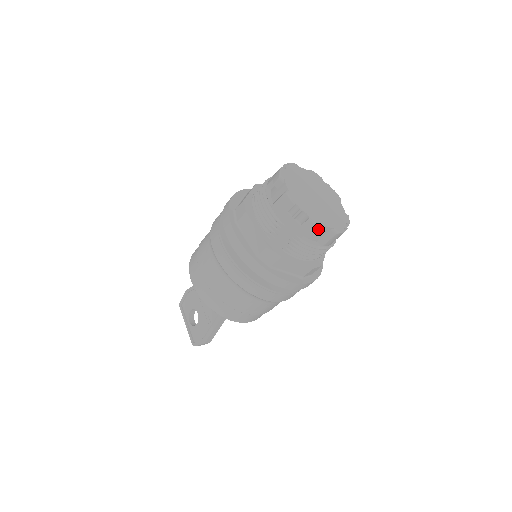
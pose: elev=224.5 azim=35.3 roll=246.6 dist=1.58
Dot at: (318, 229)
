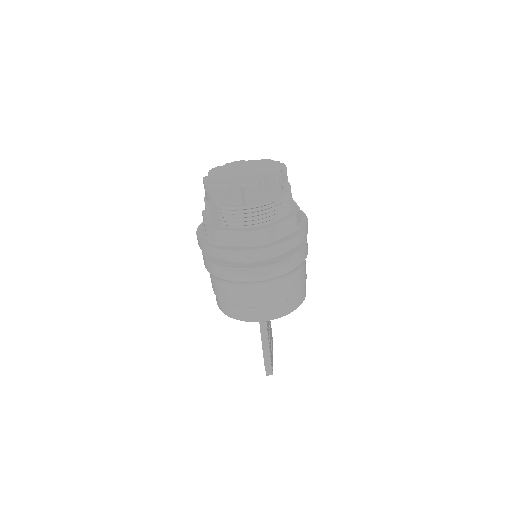
Dot at: (223, 190)
